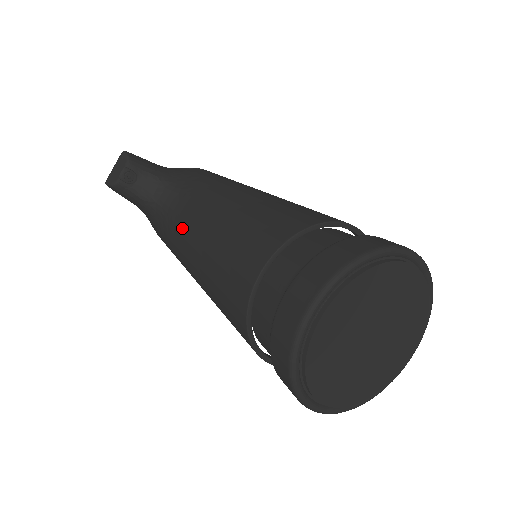
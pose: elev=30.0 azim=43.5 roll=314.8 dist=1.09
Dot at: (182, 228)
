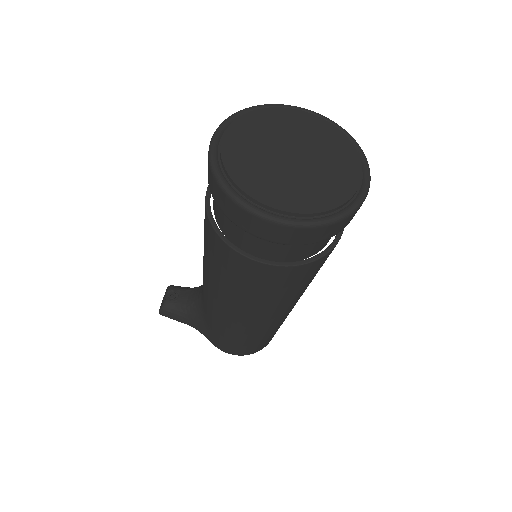
Dot at: occluded
